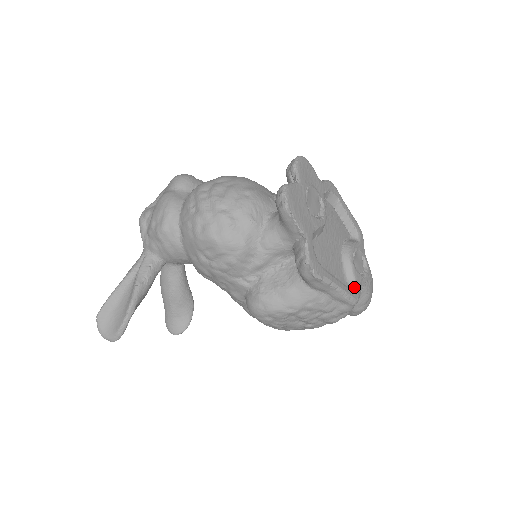
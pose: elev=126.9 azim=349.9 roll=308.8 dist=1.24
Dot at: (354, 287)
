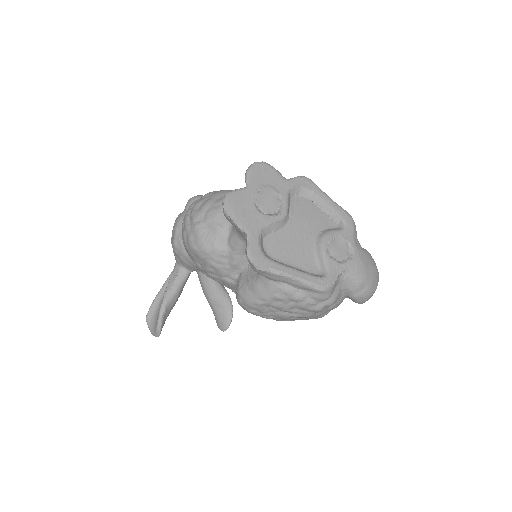
Dot at: (325, 275)
